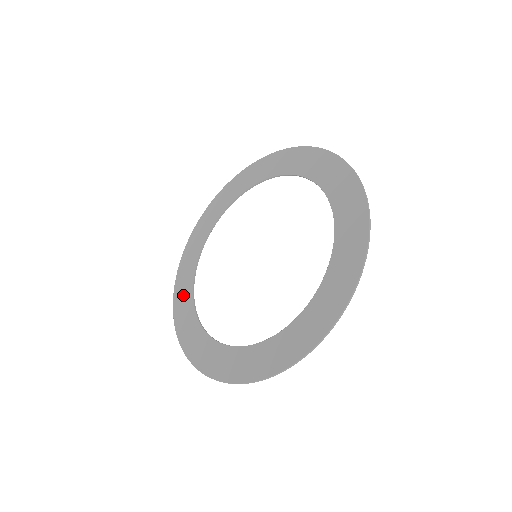
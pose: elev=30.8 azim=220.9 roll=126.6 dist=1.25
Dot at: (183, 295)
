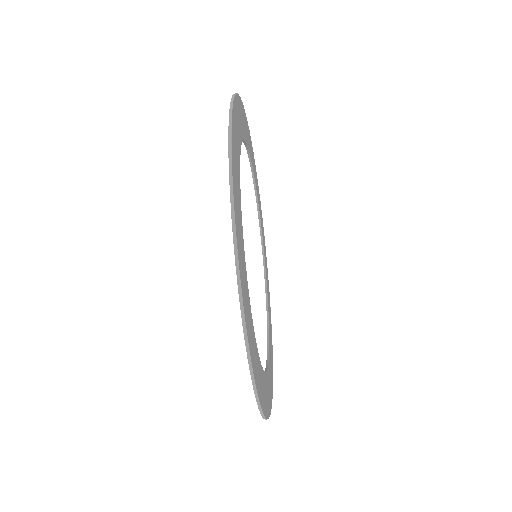
Dot at: occluded
